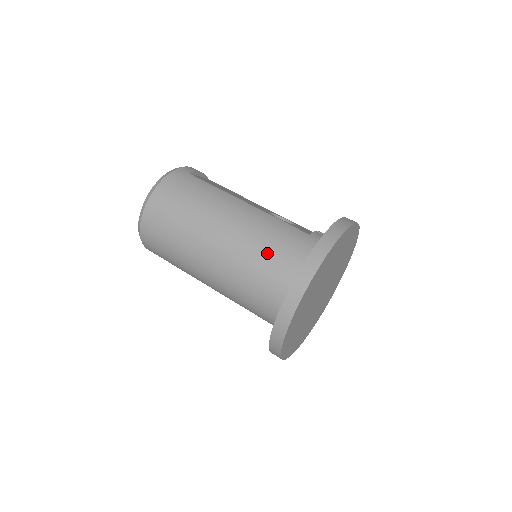
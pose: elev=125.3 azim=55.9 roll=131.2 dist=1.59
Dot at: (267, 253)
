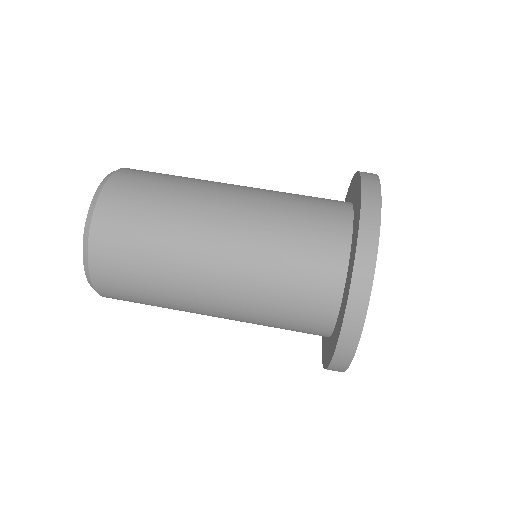
Dot at: (297, 209)
